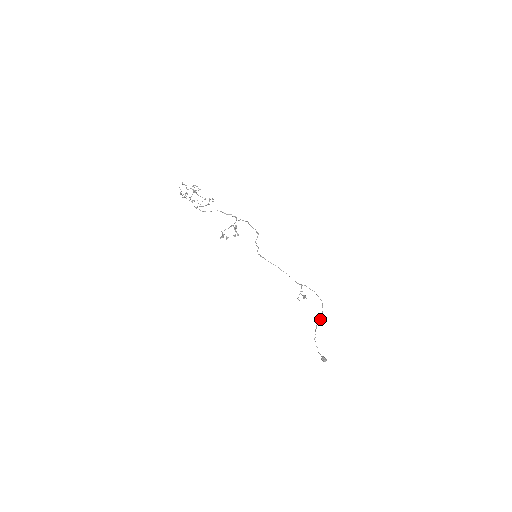
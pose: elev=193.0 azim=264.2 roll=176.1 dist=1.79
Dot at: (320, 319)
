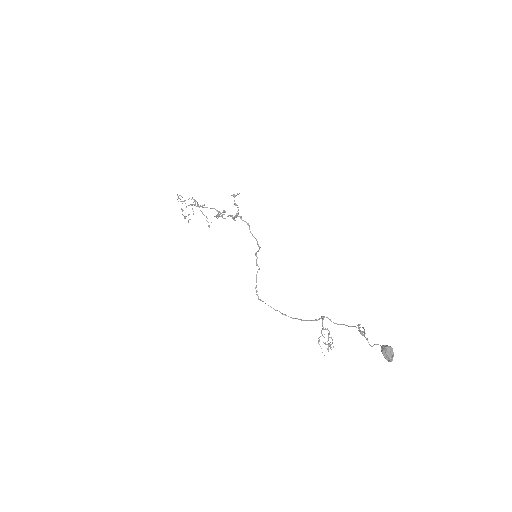
Dot at: (363, 334)
